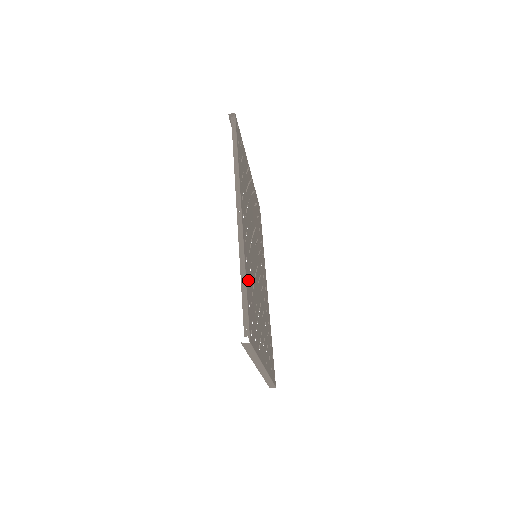
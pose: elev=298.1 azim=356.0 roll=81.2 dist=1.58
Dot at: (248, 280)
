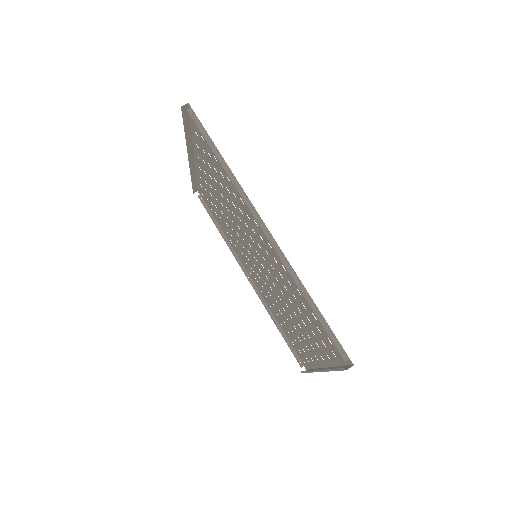
Dot at: occluded
